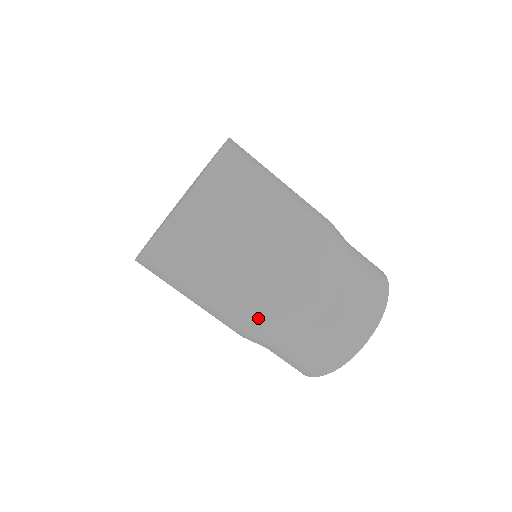
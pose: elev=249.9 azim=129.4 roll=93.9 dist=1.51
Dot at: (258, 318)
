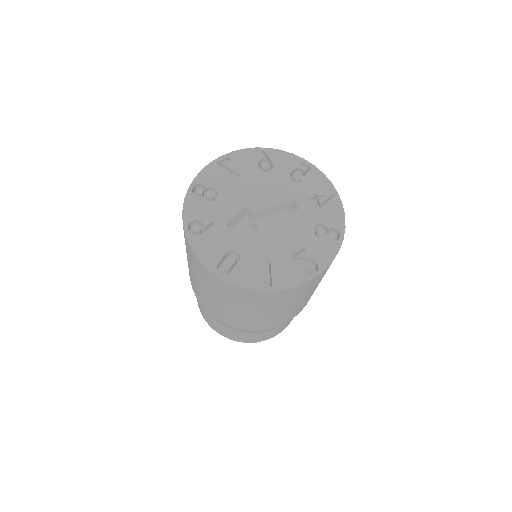
Dot at: (193, 287)
